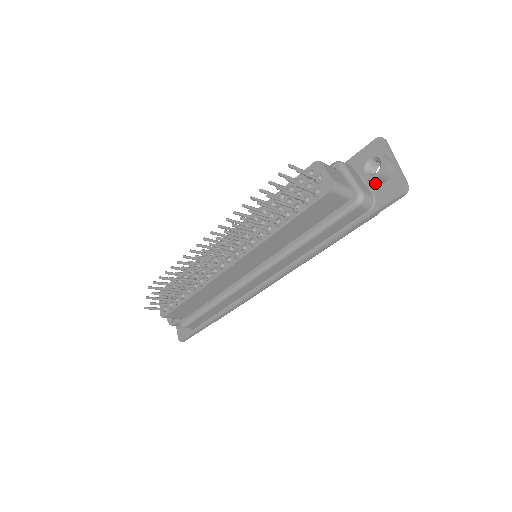
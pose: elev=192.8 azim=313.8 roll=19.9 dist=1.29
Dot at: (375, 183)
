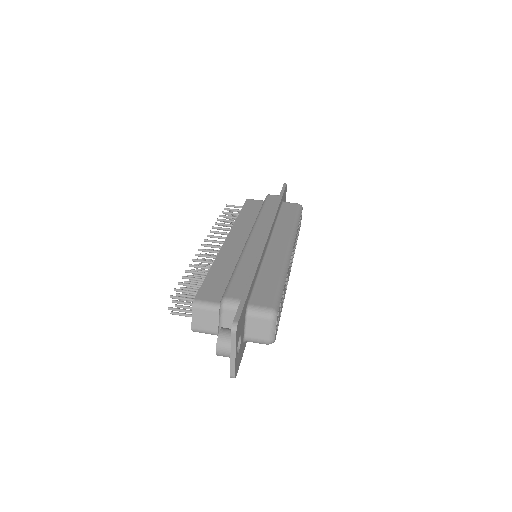
Dot at: occluded
